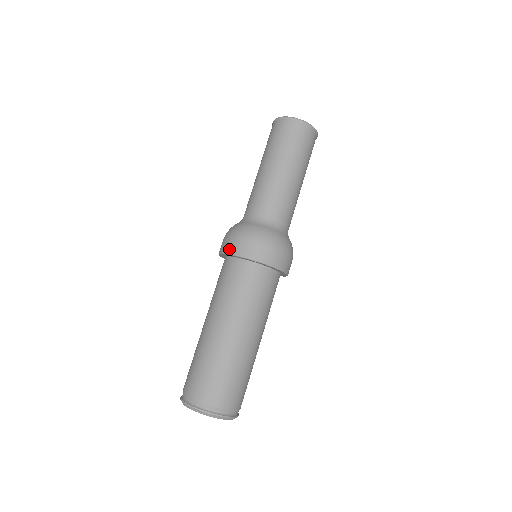
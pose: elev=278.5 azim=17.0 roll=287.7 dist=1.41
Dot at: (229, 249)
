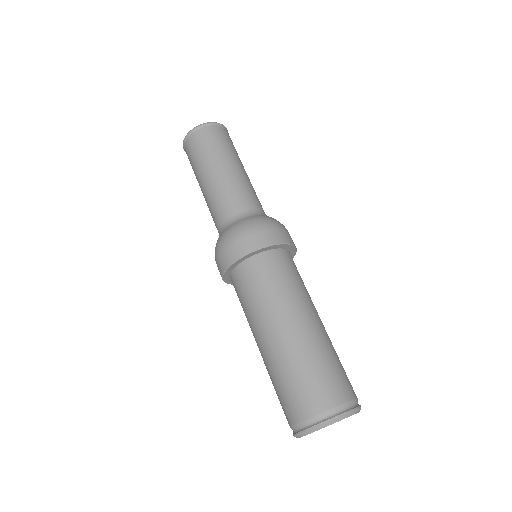
Dot at: (221, 268)
